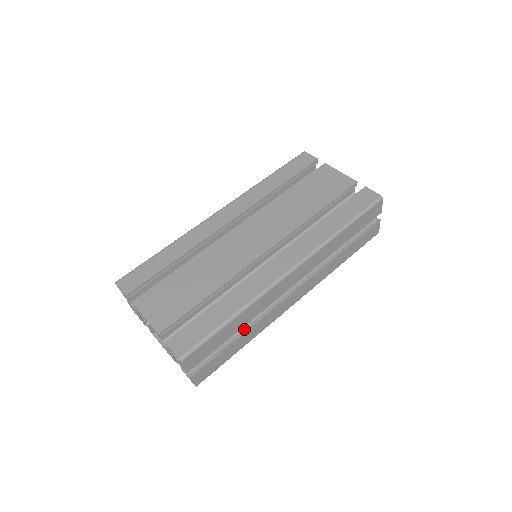
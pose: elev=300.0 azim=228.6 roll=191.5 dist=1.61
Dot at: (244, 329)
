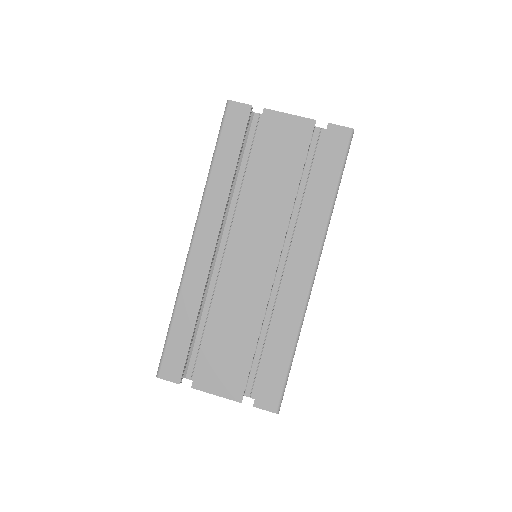
Dot at: occluded
